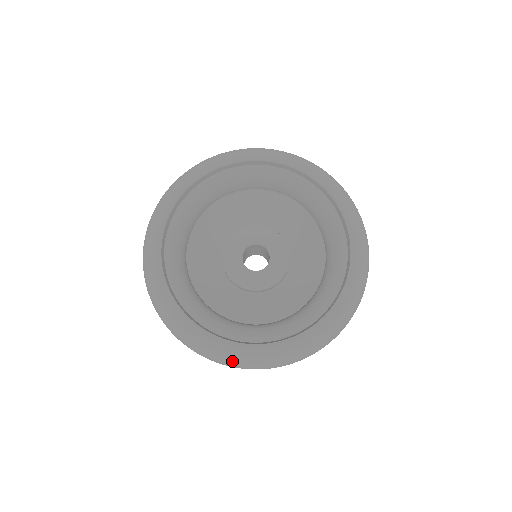
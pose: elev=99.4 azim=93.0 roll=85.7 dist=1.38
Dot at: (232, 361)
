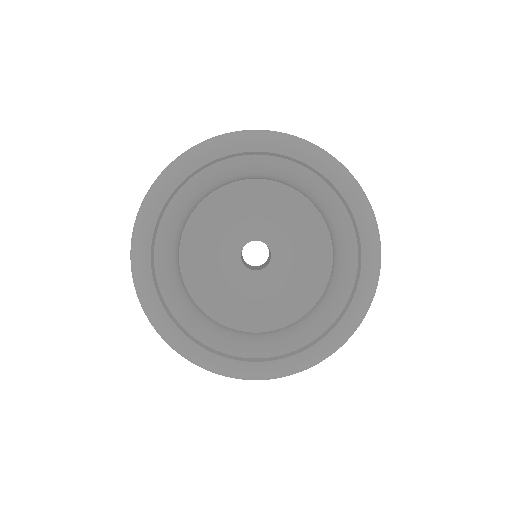
Dot at: (344, 341)
